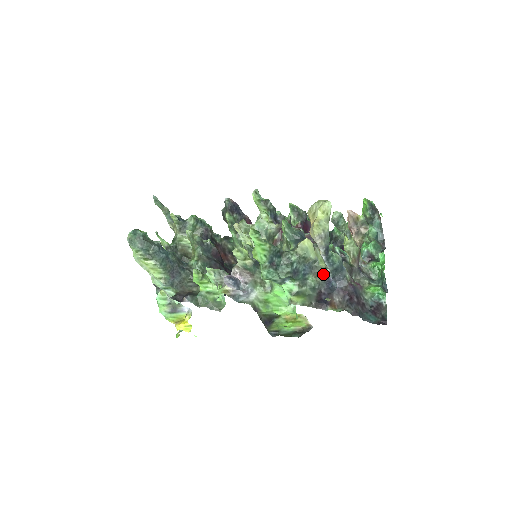
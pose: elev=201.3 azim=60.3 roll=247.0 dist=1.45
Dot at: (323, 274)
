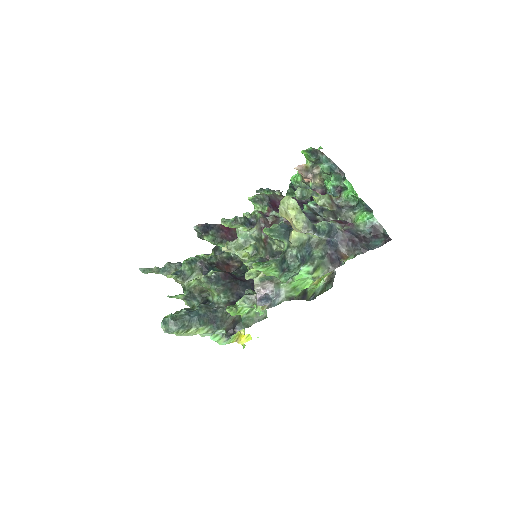
Dot at: (321, 241)
